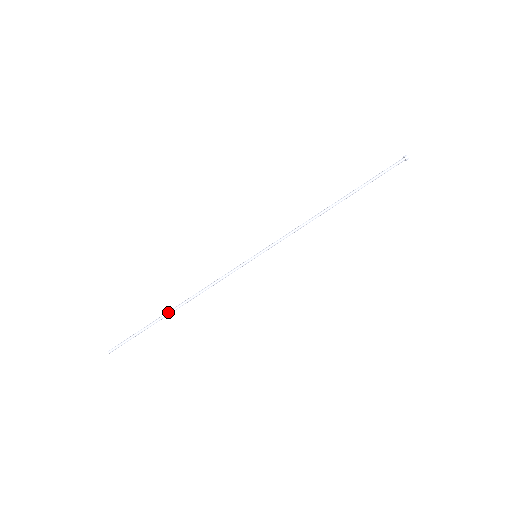
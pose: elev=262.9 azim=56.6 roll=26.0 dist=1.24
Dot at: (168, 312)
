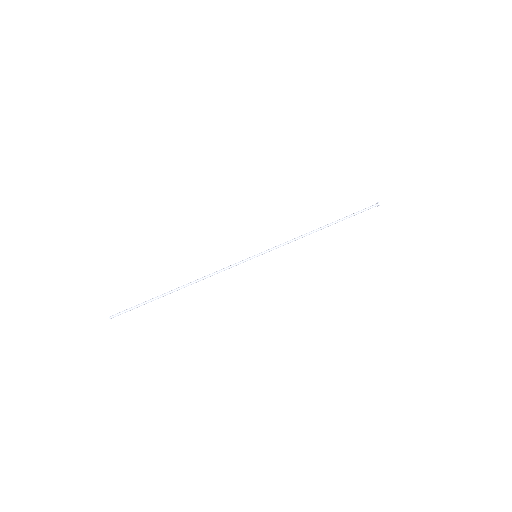
Dot at: (173, 290)
